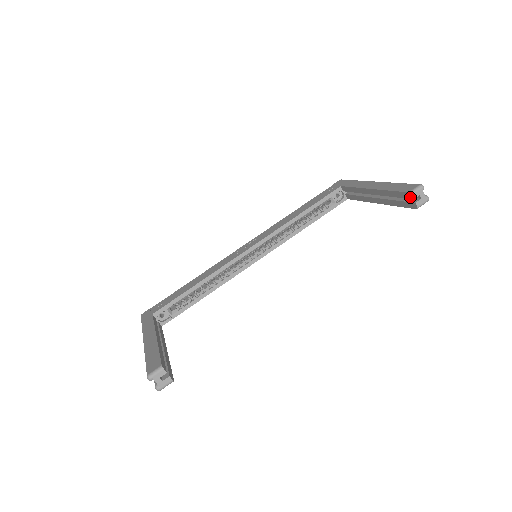
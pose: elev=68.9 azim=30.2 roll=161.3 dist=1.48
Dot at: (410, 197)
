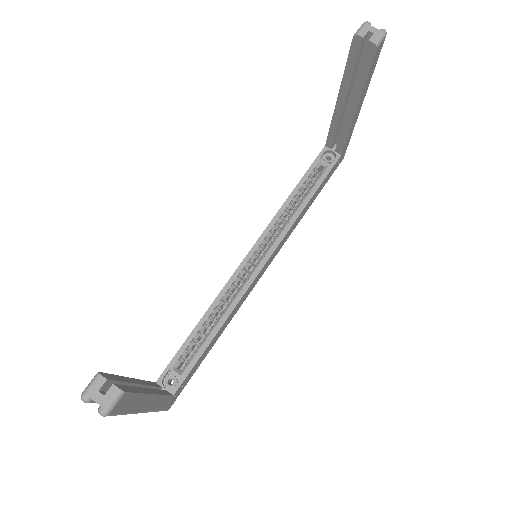
Dot at: (359, 41)
